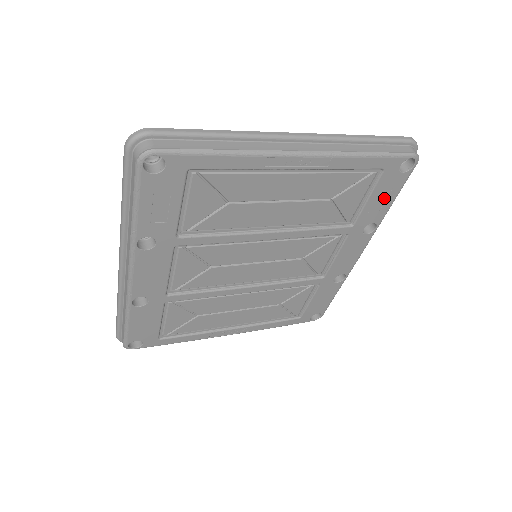
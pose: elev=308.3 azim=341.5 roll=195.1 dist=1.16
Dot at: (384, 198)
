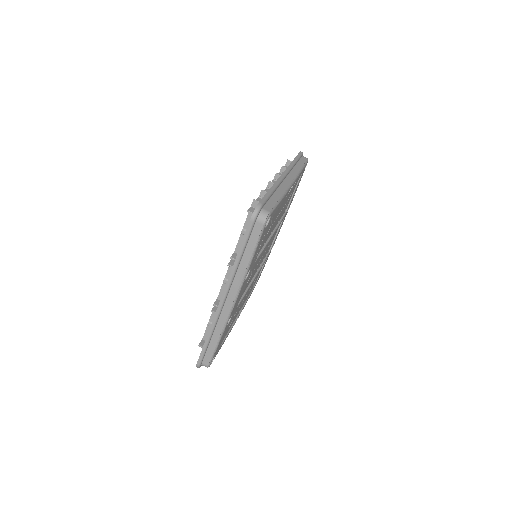
Dot at: (296, 189)
